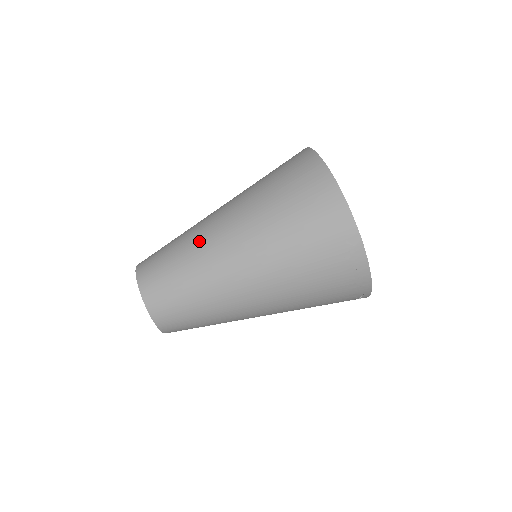
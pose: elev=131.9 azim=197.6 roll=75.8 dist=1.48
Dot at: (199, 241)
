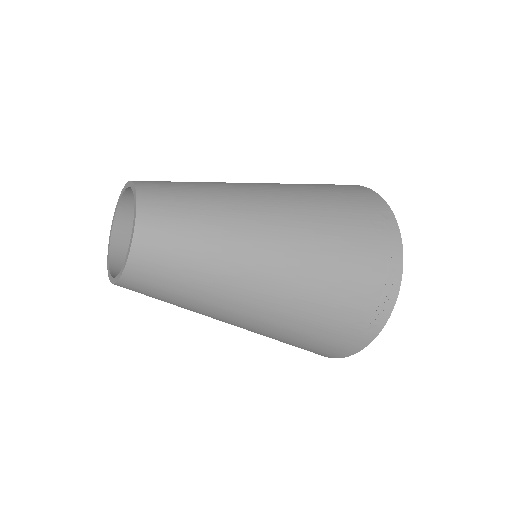
Dot at: occluded
